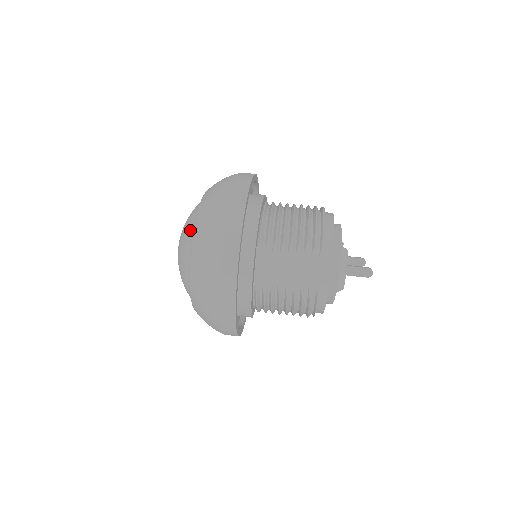
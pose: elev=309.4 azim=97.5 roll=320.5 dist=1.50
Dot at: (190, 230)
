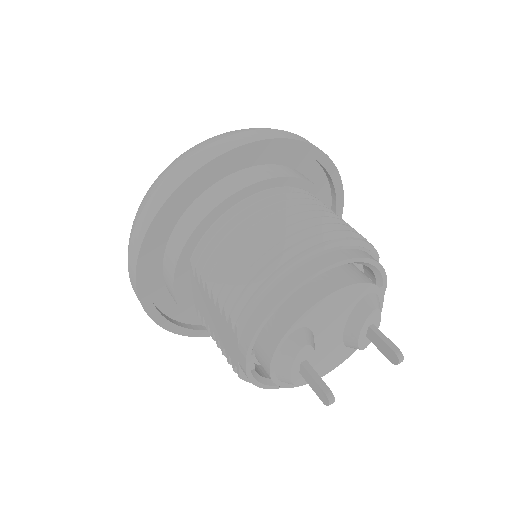
Dot at: occluded
